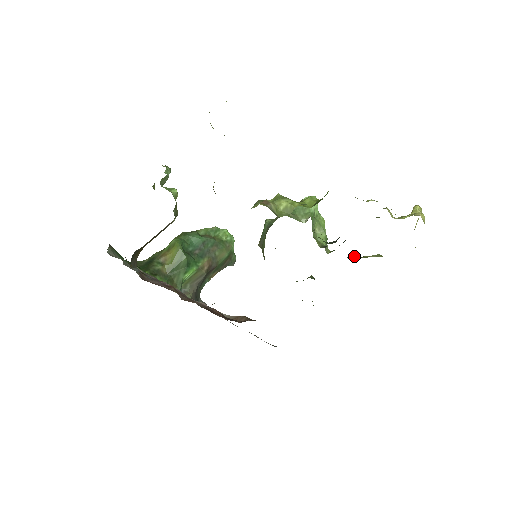
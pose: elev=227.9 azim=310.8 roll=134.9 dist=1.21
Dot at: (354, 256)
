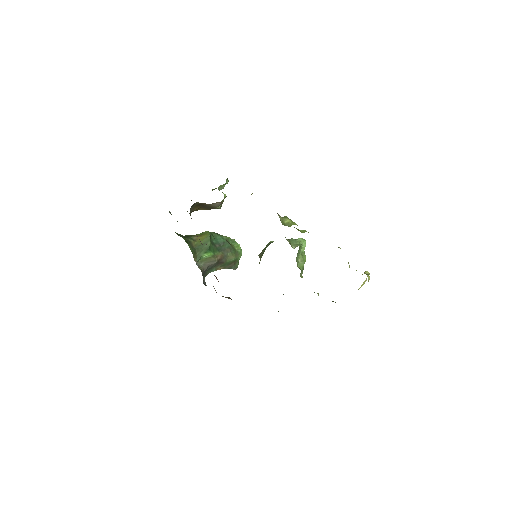
Dot at: occluded
